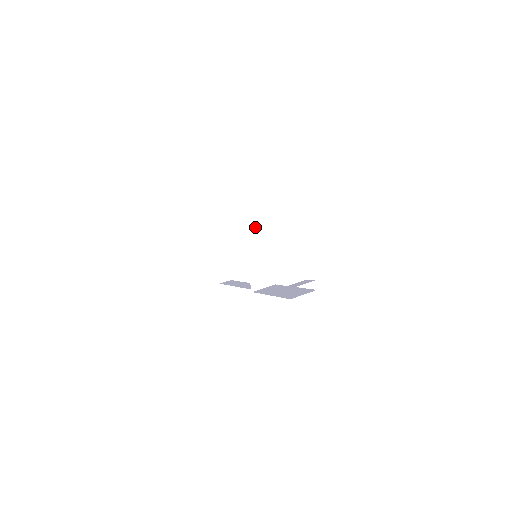
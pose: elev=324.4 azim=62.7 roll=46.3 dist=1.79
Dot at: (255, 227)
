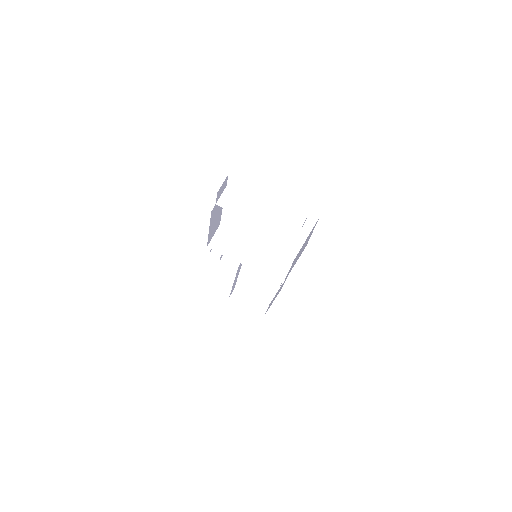
Dot at: (231, 236)
